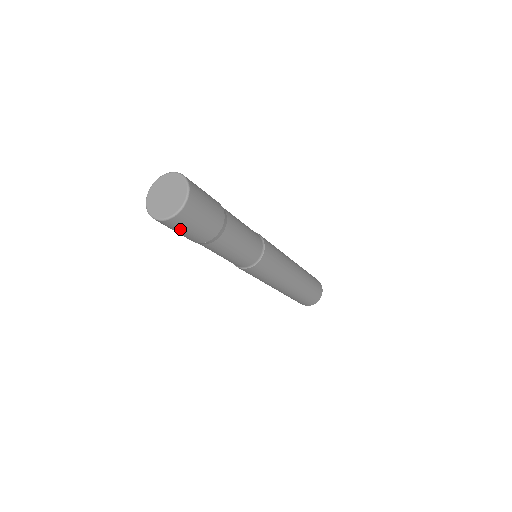
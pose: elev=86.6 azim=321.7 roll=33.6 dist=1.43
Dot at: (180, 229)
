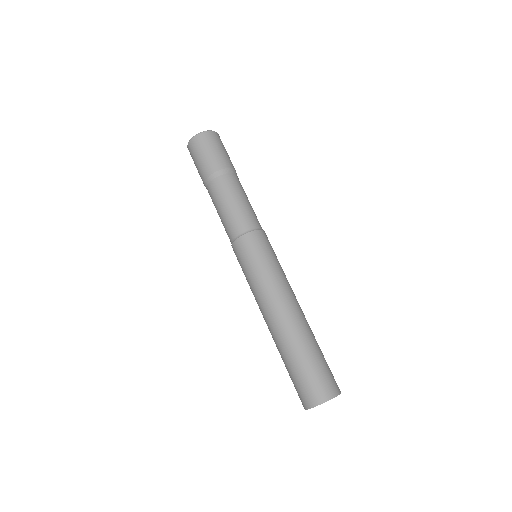
Dot at: (197, 153)
